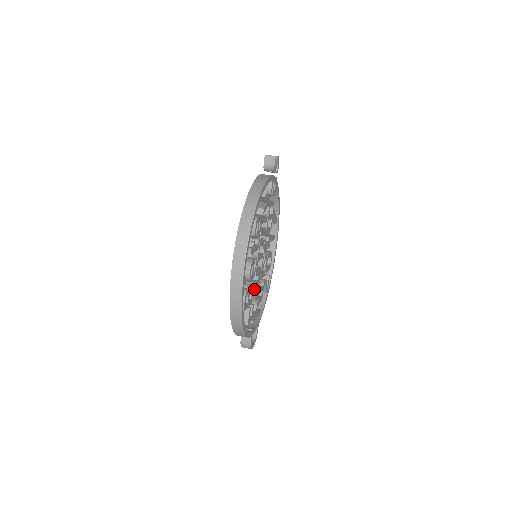
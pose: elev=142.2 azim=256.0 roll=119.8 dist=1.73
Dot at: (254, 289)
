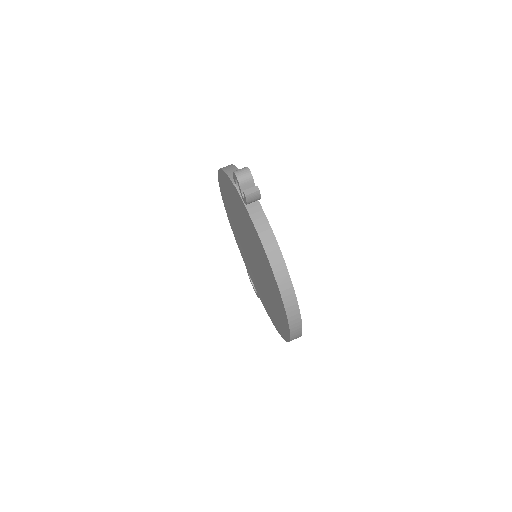
Dot at: occluded
